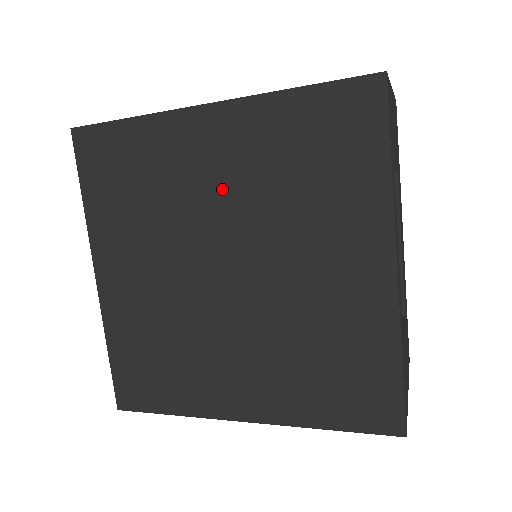
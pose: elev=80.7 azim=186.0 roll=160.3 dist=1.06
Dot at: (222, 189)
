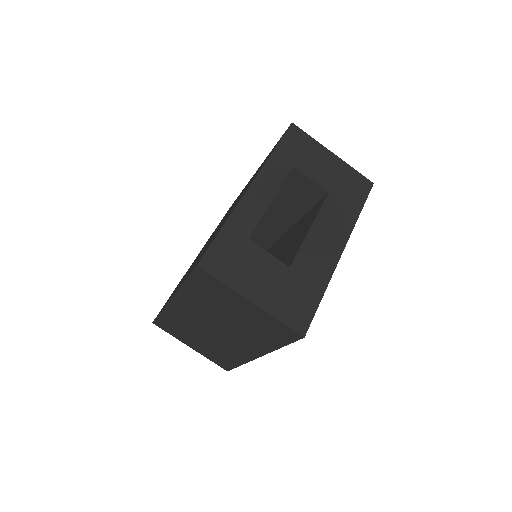
Dot at: occluded
